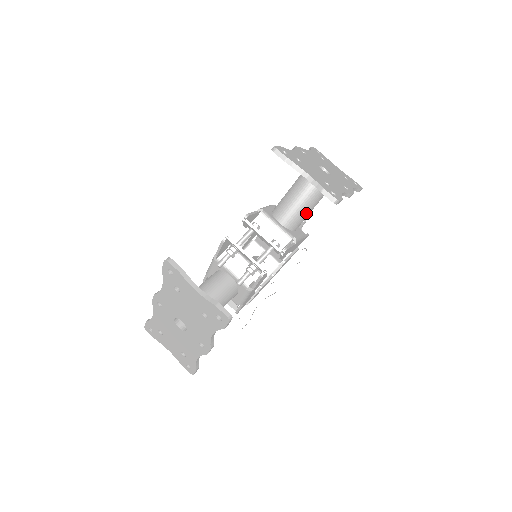
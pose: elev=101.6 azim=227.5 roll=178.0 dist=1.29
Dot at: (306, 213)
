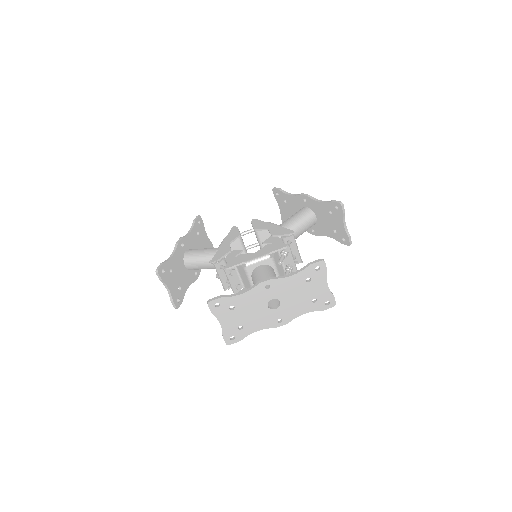
Dot at: occluded
